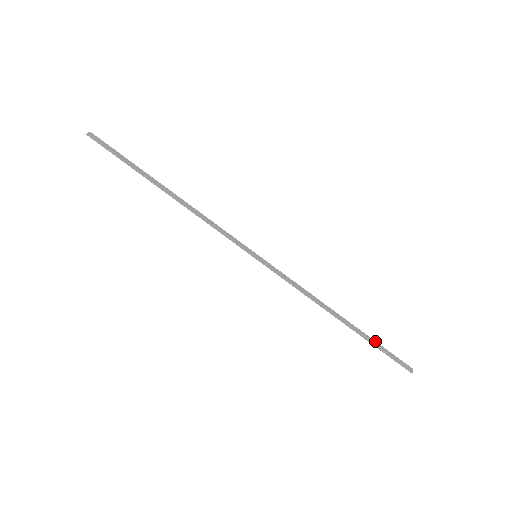
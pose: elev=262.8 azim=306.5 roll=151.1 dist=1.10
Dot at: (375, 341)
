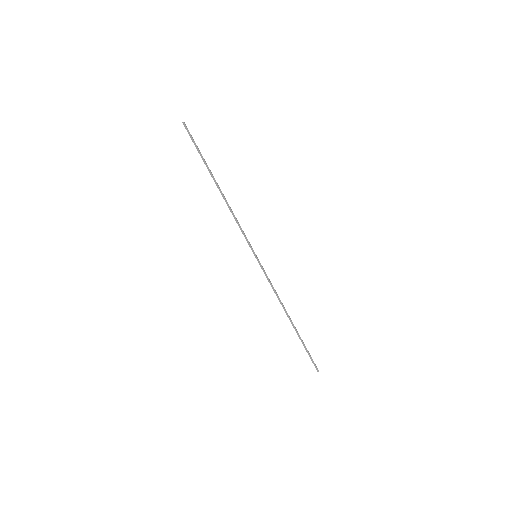
Dot at: occluded
